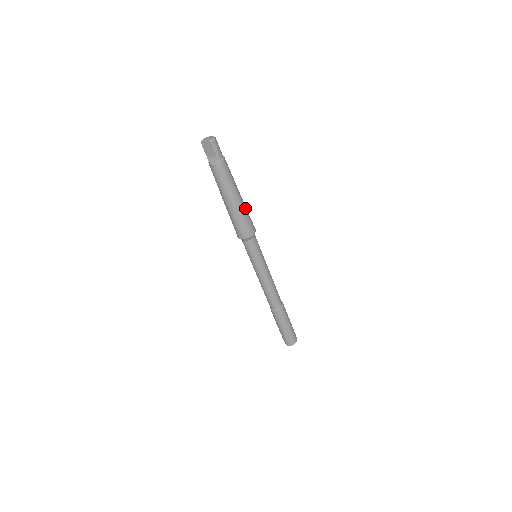
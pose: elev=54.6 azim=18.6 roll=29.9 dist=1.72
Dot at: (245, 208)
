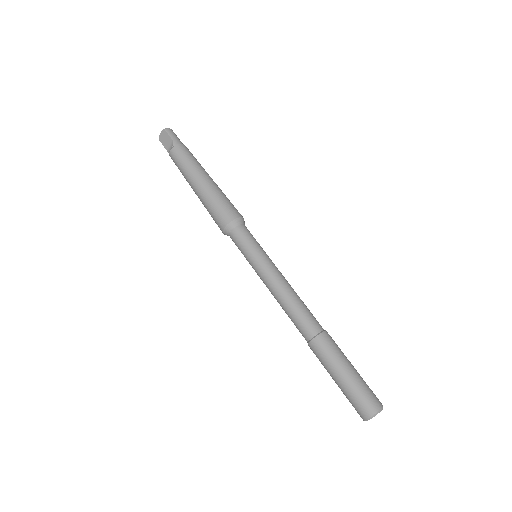
Dot at: (221, 191)
